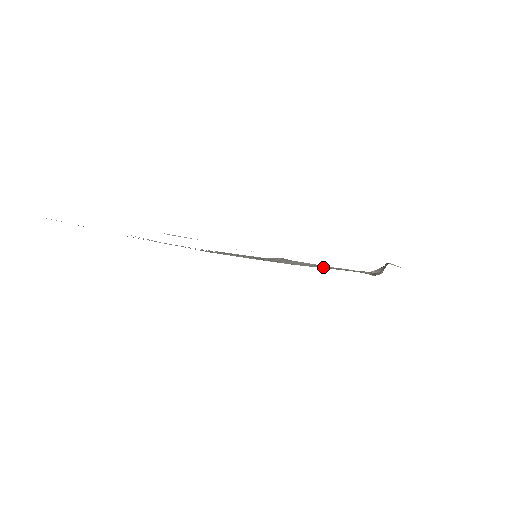
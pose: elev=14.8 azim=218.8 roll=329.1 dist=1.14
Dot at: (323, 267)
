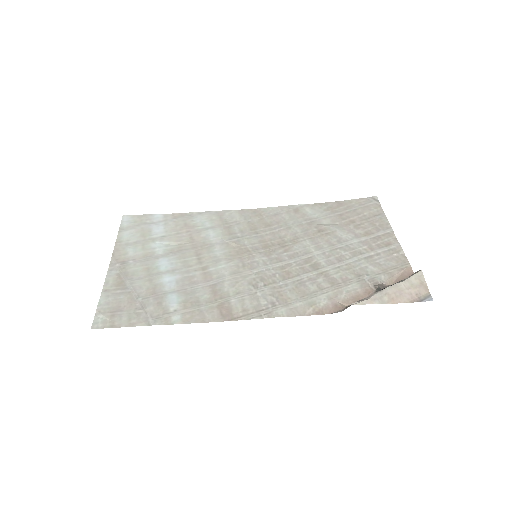
Dot at: (339, 262)
